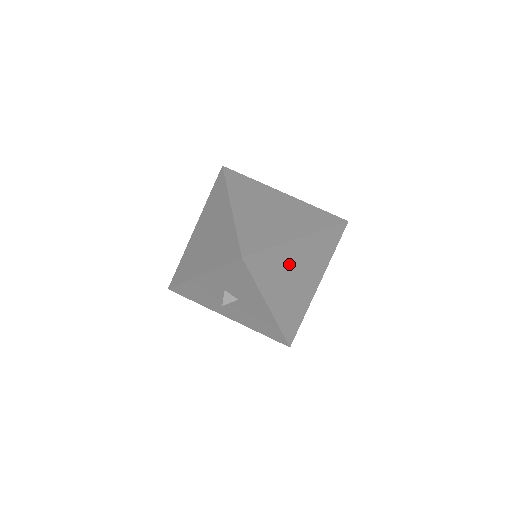
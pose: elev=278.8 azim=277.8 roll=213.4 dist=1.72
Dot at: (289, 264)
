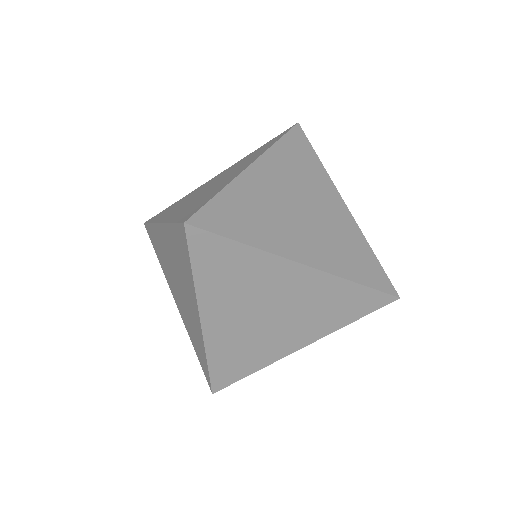
Dot at: occluded
